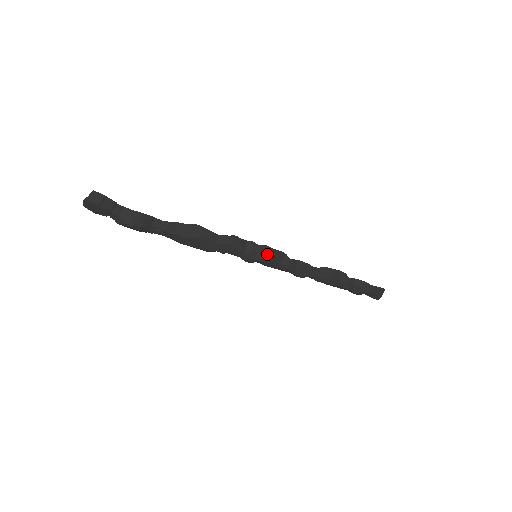
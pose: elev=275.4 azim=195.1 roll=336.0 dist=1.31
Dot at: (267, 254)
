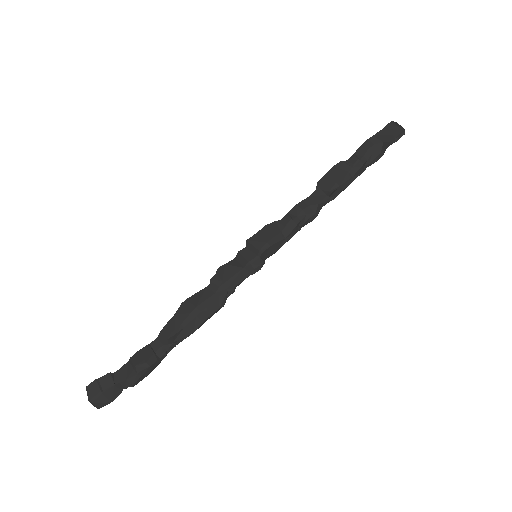
Dot at: (258, 242)
